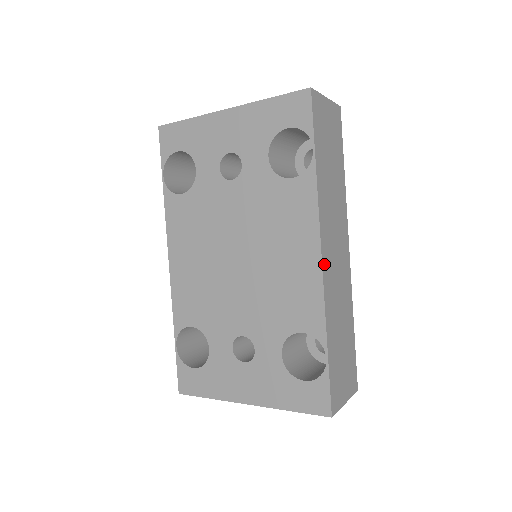
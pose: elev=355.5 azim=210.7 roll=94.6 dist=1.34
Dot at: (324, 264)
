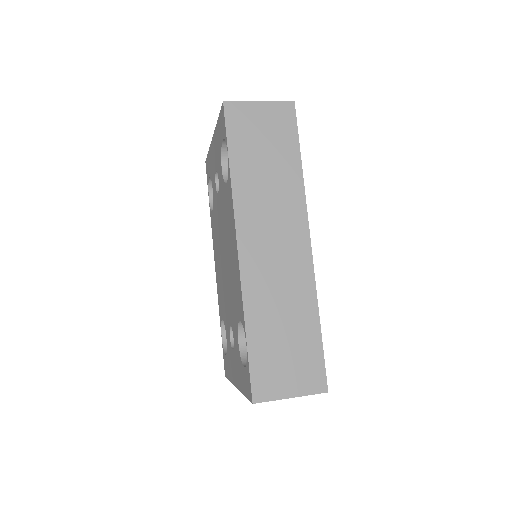
Dot at: (243, 256)
